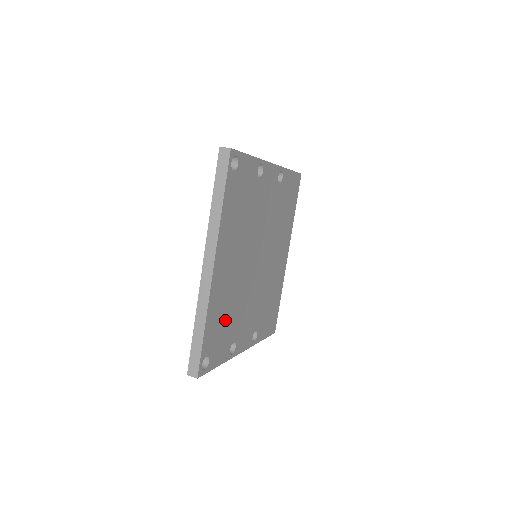
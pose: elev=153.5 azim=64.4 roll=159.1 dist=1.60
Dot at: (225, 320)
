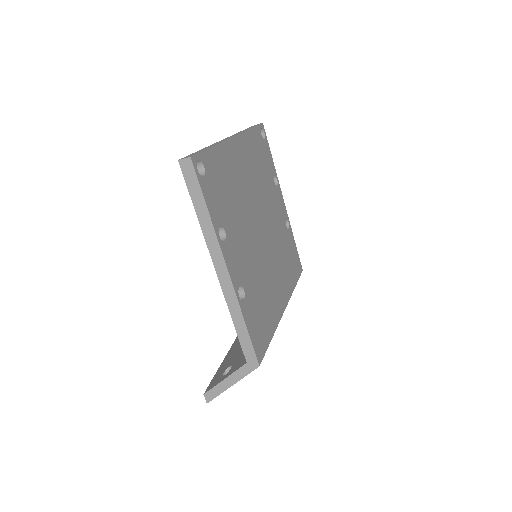
Dot at: (226, 190)
